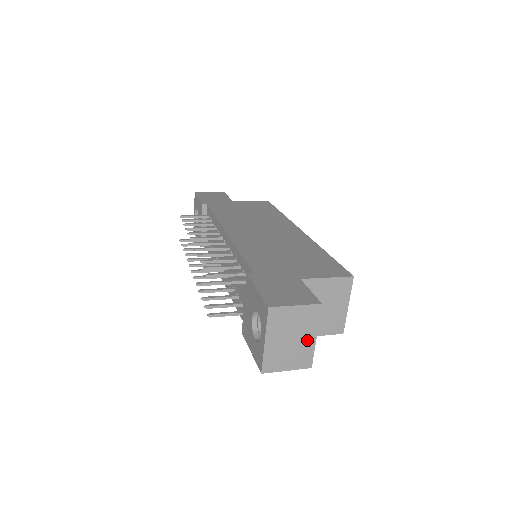
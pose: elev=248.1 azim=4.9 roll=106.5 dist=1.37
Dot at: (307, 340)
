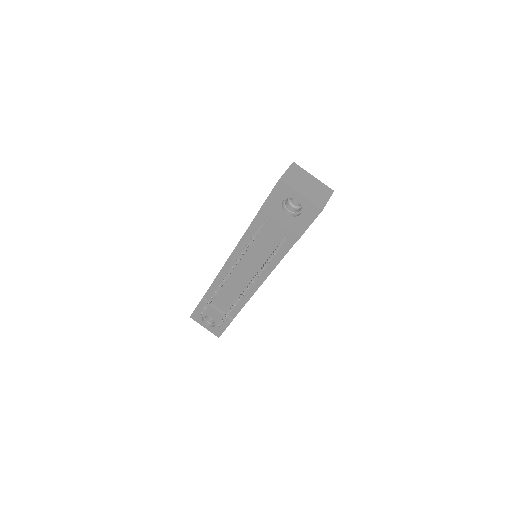
Dot at: (313, 181)
